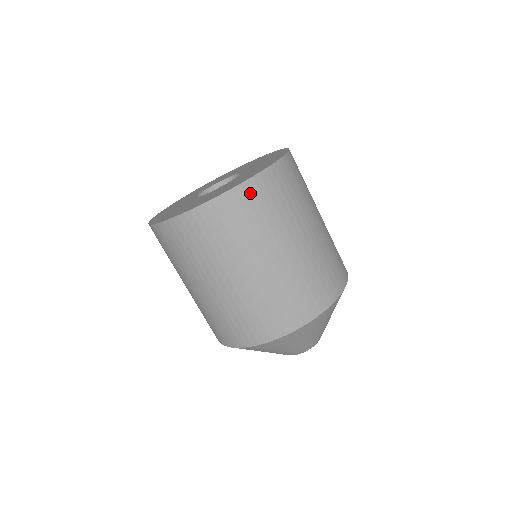
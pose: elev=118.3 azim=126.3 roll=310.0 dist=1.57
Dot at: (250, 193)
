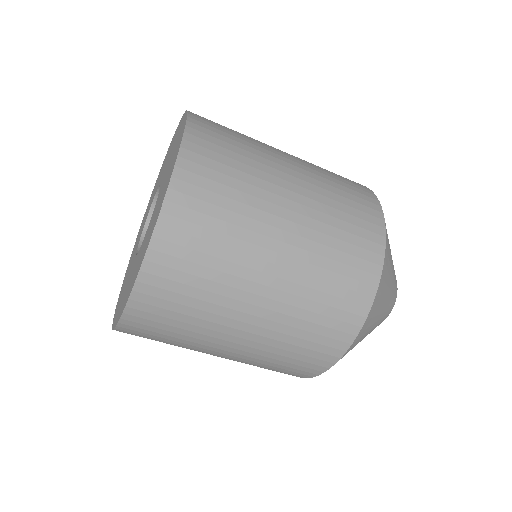
Dot at: (161, 269)
